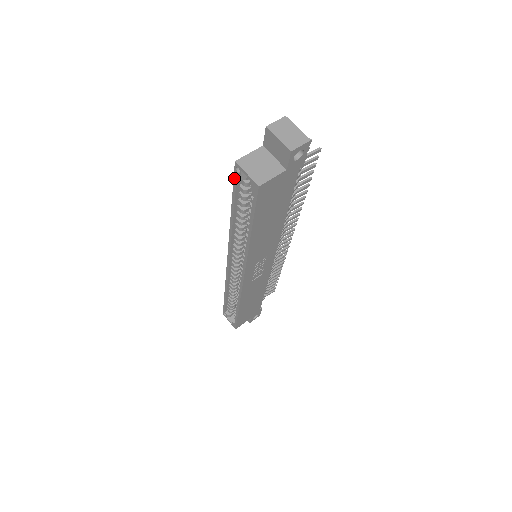
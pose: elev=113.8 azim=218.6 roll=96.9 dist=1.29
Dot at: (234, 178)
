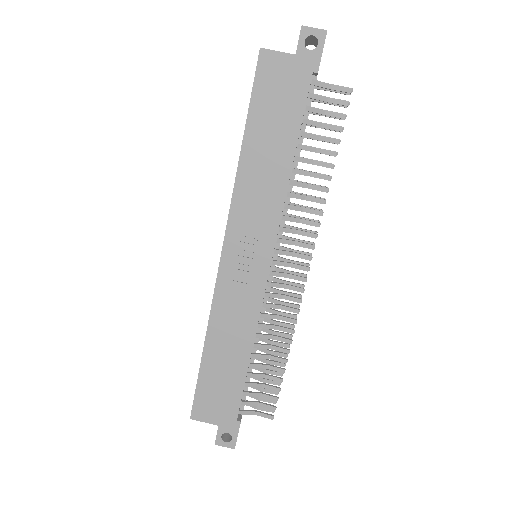
Dot at: occluded
